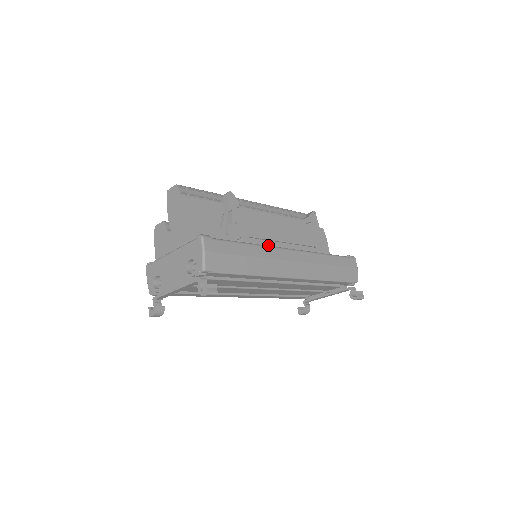
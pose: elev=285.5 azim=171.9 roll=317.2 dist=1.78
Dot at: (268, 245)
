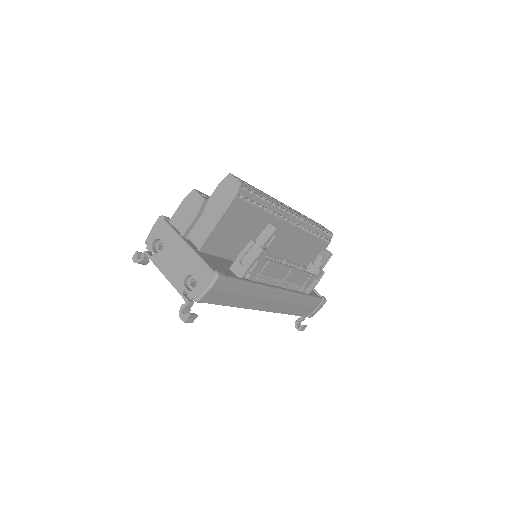
Dot at: (268, 280)
